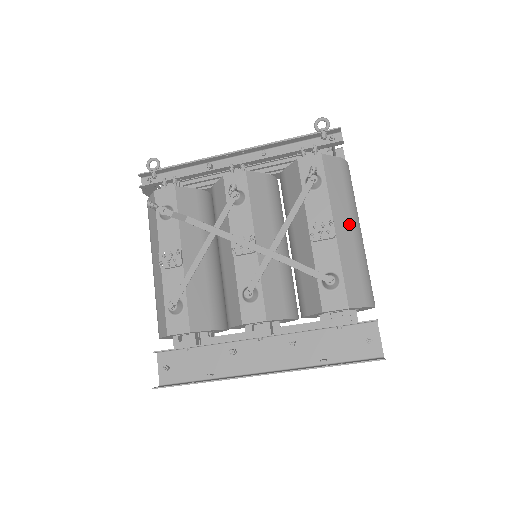
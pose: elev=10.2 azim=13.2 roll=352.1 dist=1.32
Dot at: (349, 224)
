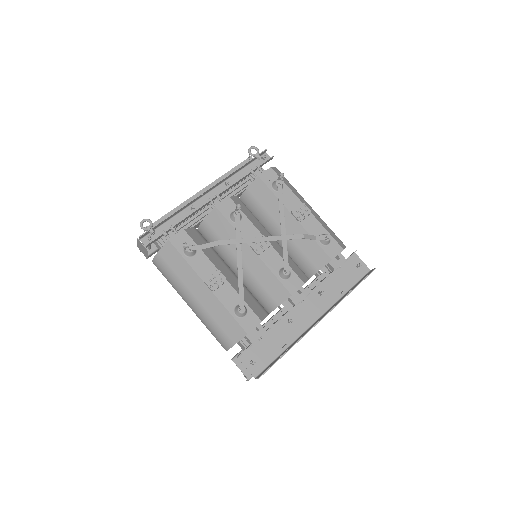
Dot at: (307, 204)
